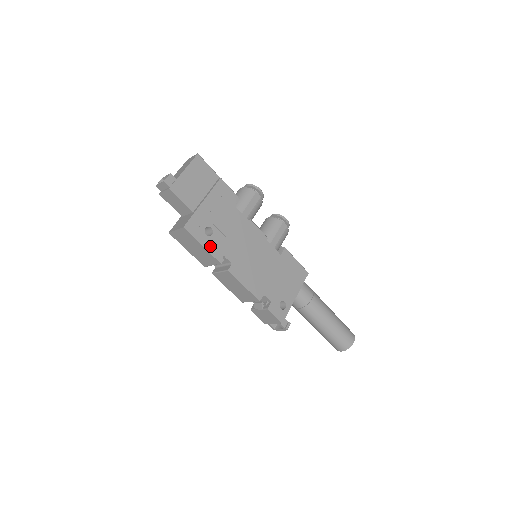
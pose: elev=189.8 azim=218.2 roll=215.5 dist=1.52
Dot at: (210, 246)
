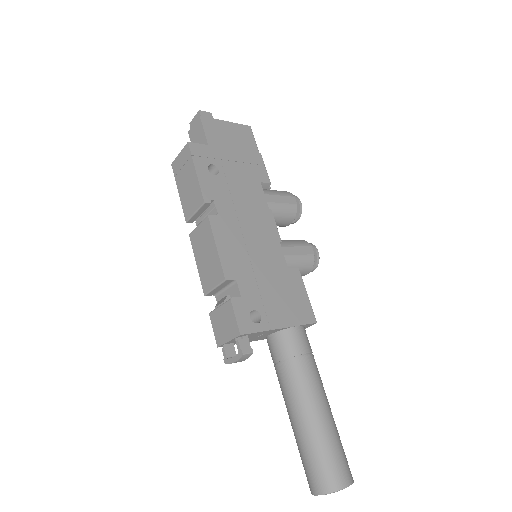
Dot at: (205, 180)
